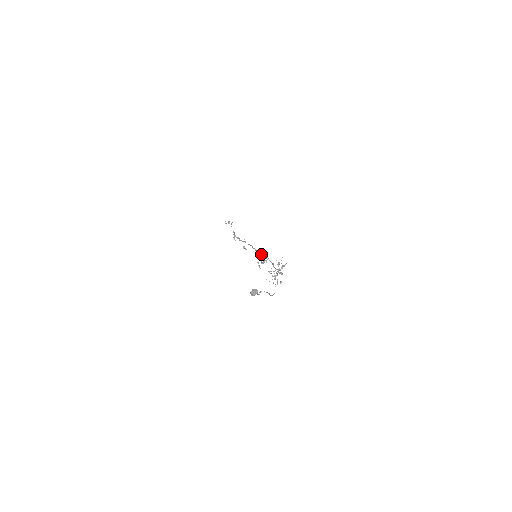
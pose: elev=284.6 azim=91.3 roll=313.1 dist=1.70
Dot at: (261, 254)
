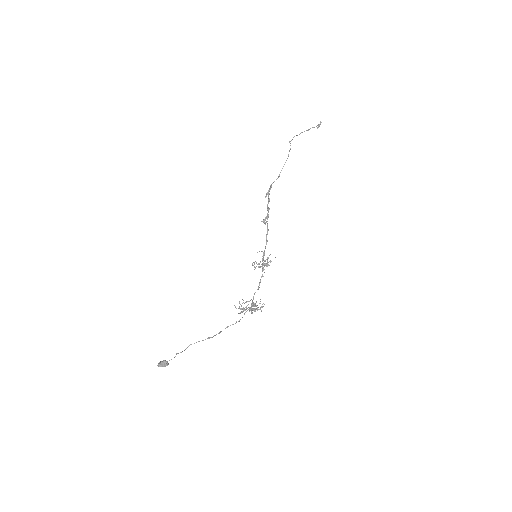
Dot at: (263, 257)
